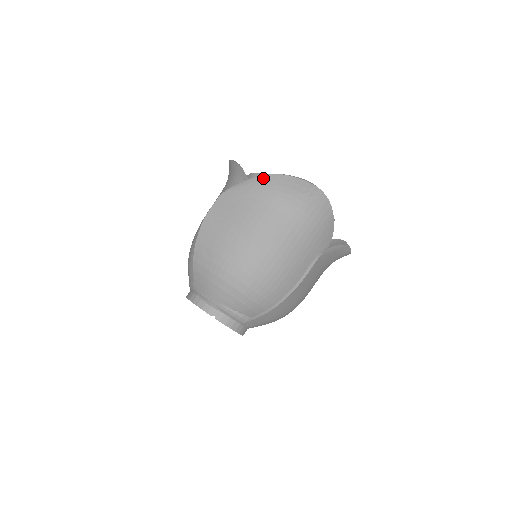
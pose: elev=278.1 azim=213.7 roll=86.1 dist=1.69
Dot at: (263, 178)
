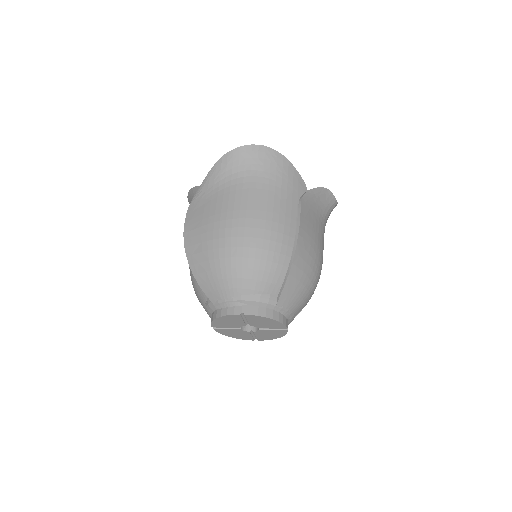
Dot at: (213, 170)
